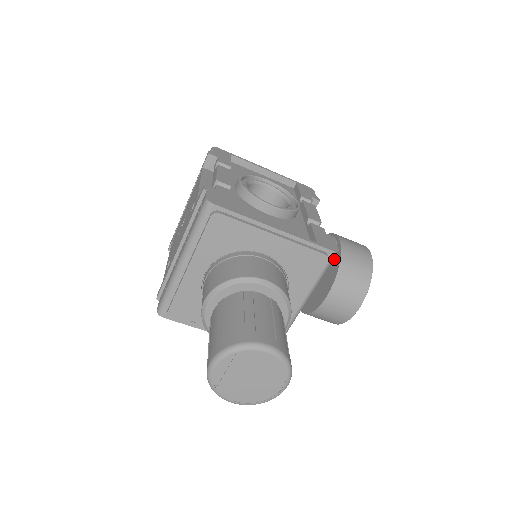
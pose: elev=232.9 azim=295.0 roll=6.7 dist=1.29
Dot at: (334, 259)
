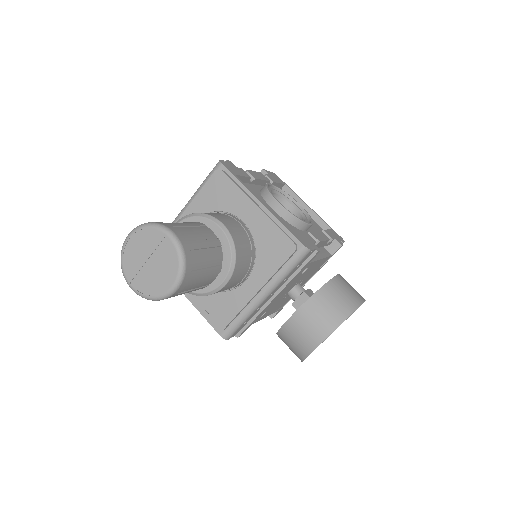
Dot at: occluded
